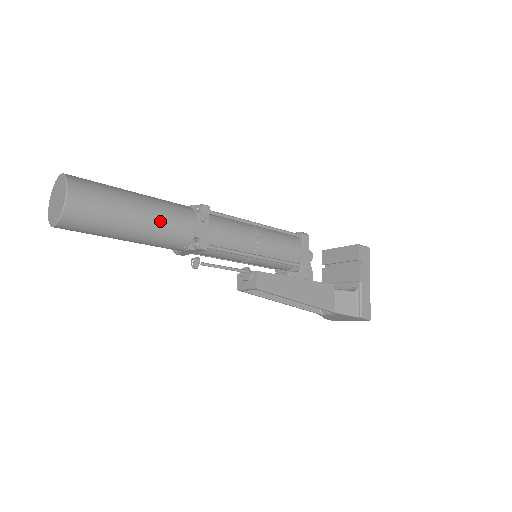
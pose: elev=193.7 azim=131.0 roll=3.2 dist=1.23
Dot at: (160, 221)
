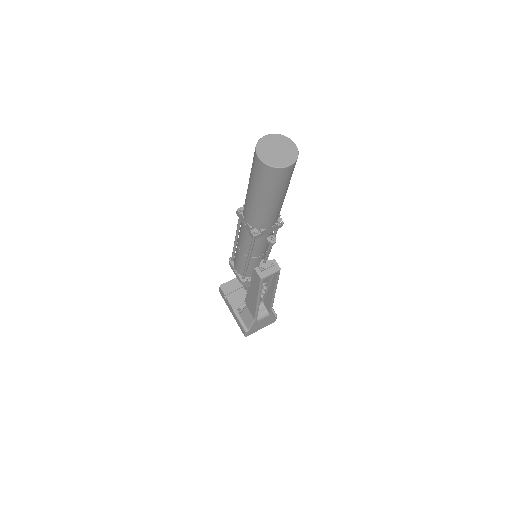
Dot at: occluded
